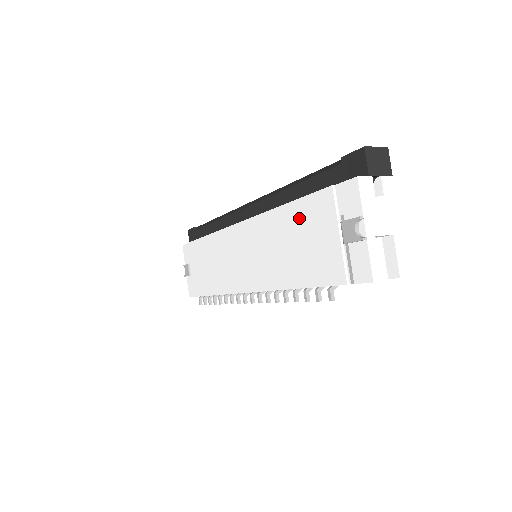
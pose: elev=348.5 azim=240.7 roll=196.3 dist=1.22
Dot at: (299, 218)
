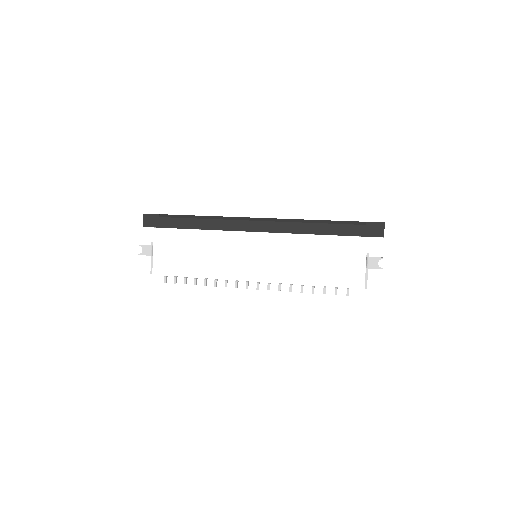
Dot at: (332, 246)
